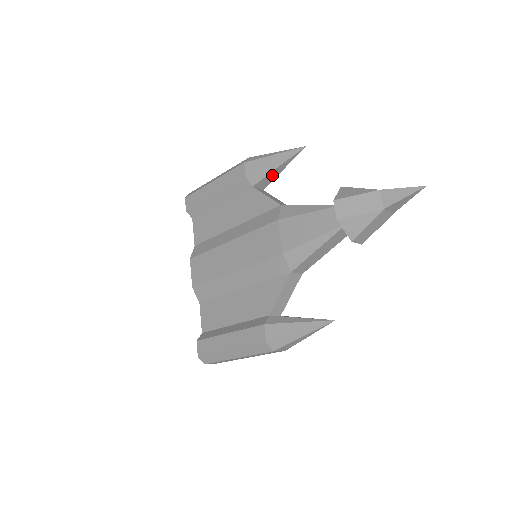
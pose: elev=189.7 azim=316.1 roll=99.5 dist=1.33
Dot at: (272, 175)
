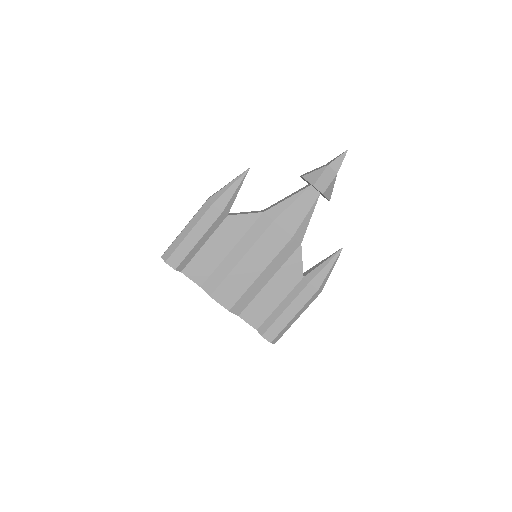
Dot at: occluded
